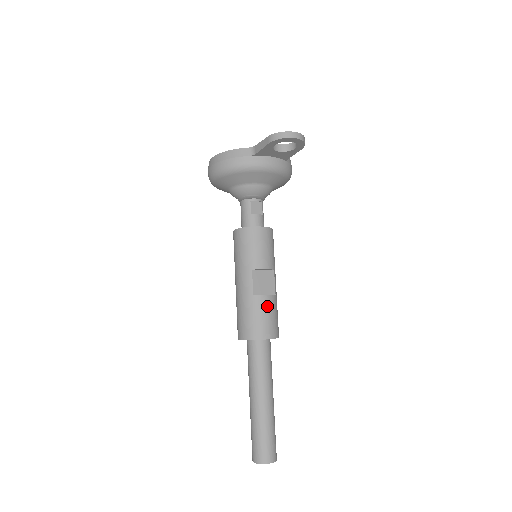
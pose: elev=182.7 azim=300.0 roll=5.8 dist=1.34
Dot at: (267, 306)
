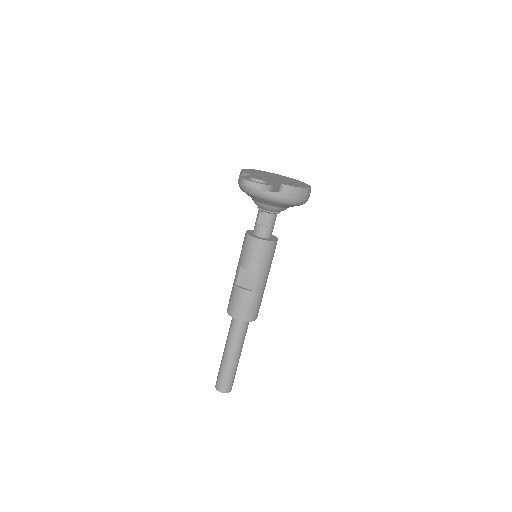
Dot at: (241, 297)
